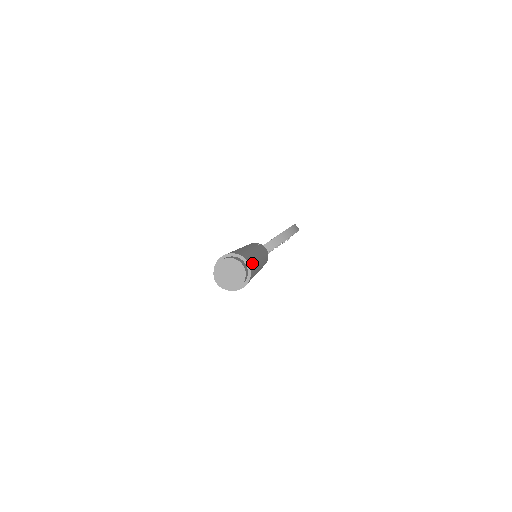
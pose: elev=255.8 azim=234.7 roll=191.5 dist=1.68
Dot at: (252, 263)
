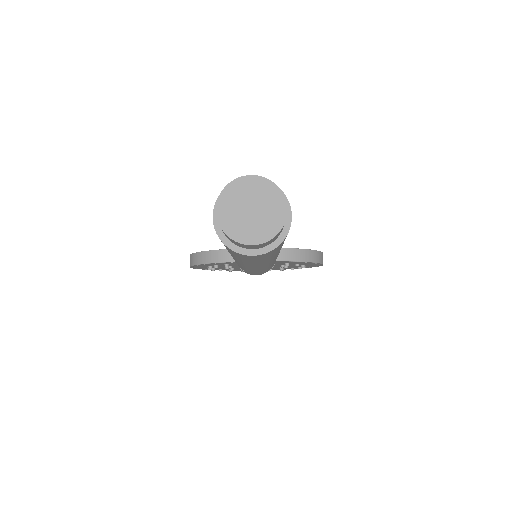
Dot at: occluded
